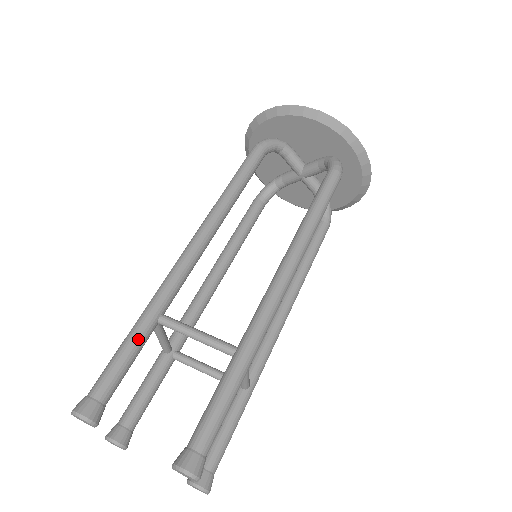
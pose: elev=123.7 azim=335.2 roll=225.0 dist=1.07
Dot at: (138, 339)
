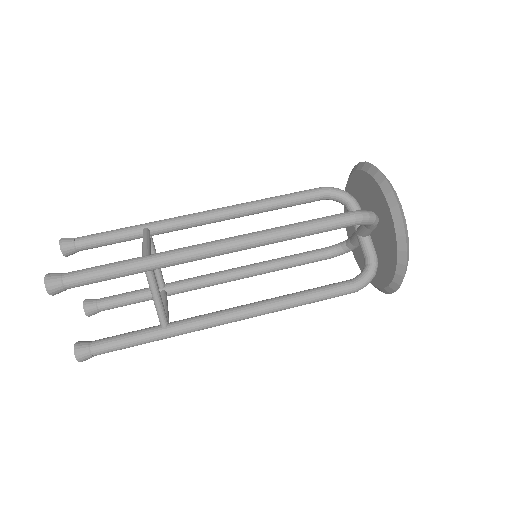
Dot at: (122, 276)
